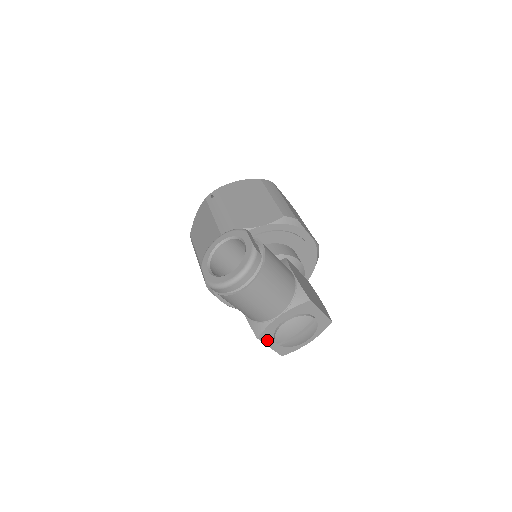
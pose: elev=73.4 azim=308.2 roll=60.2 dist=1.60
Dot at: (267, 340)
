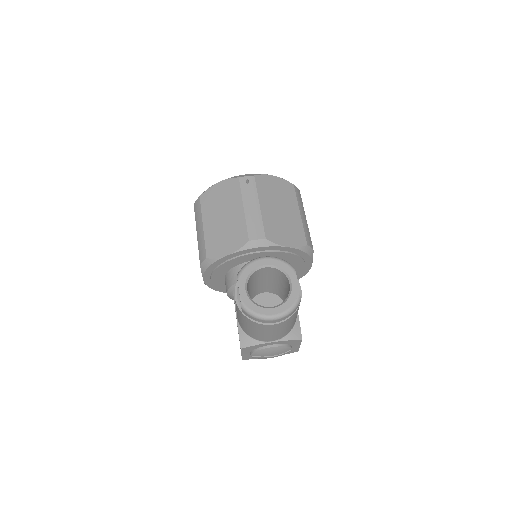
Dot at: (245, 351)
